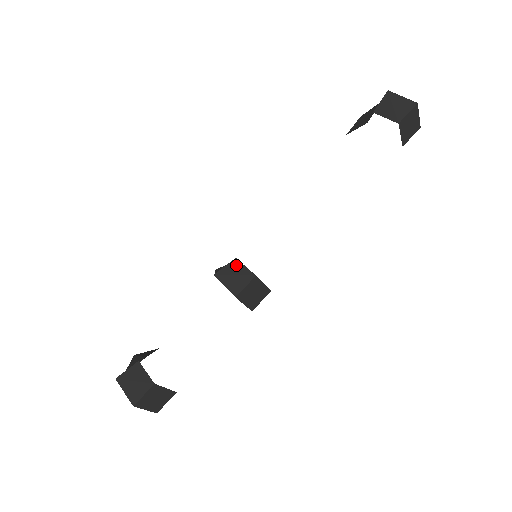
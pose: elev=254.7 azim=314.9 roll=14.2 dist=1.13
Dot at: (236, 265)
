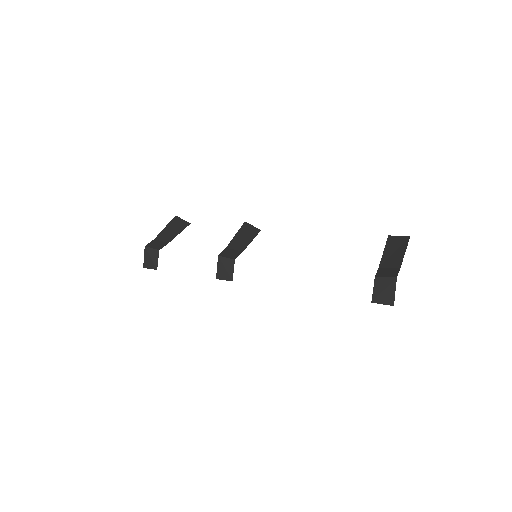
Dot at: (231, 264)
